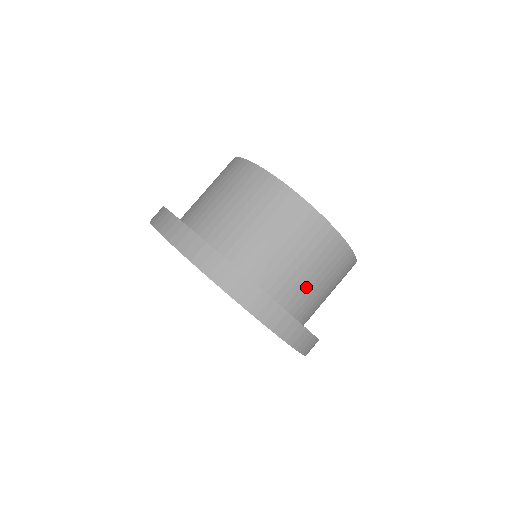
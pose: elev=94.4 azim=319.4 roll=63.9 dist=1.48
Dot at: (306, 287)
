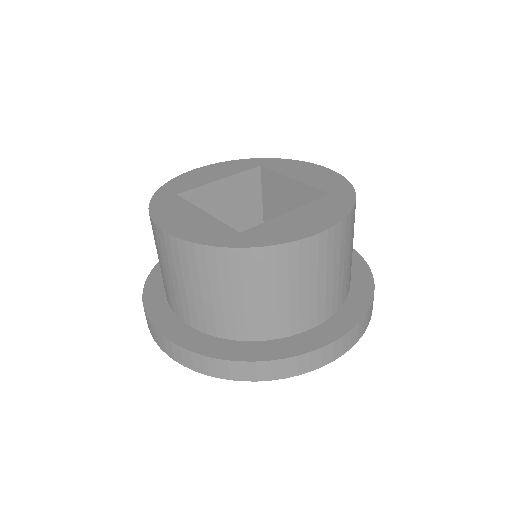
Dot at: (341, 280)
